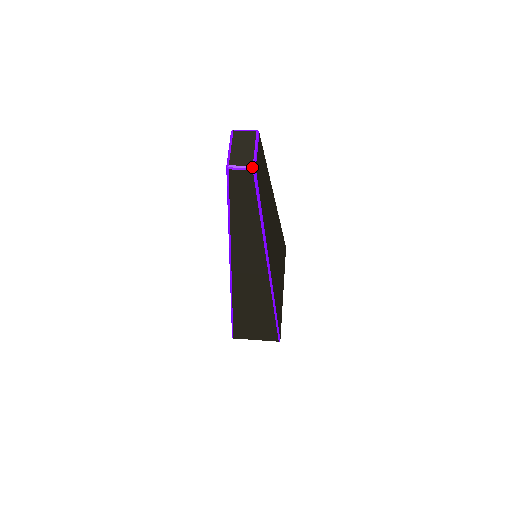
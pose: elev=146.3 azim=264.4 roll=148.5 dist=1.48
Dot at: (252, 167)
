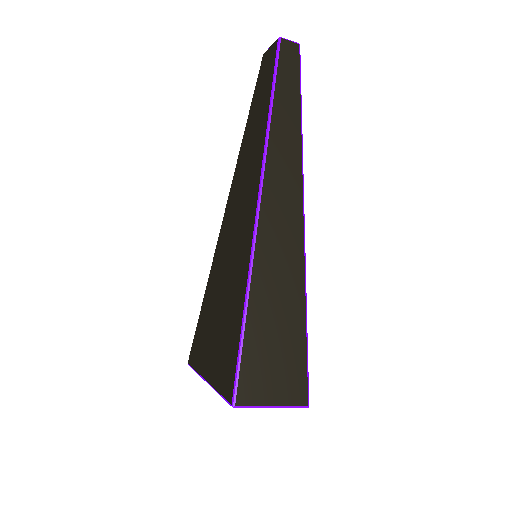
Dot at: (298, 43)
